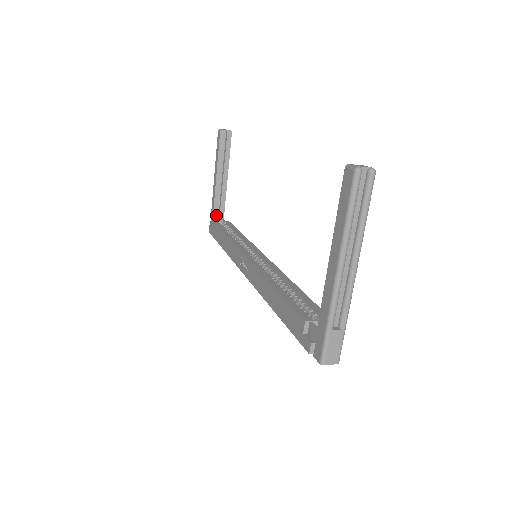
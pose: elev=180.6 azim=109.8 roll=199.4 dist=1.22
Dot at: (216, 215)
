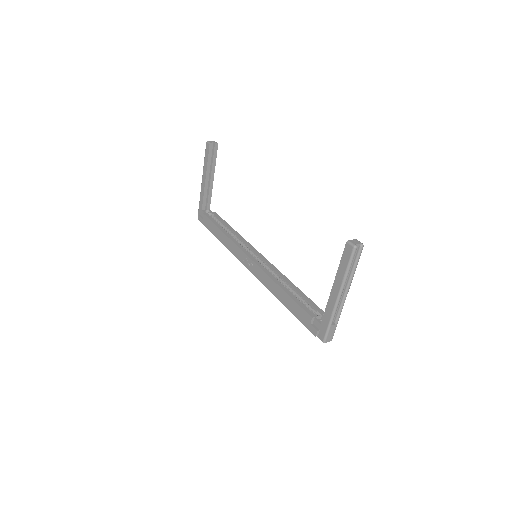
Dot at: (204, 207)
